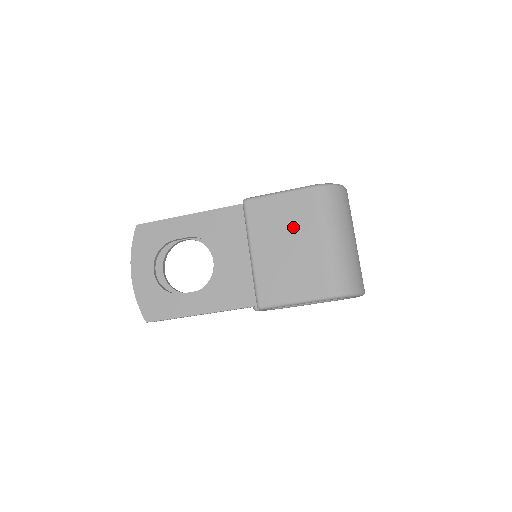
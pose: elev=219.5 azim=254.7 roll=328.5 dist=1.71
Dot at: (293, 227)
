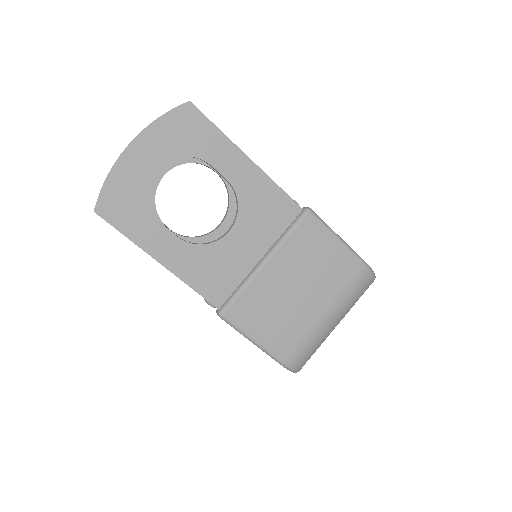
Dot at: (318, 279)
